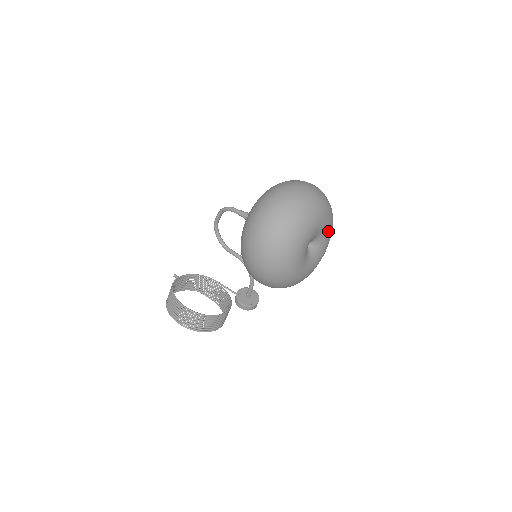
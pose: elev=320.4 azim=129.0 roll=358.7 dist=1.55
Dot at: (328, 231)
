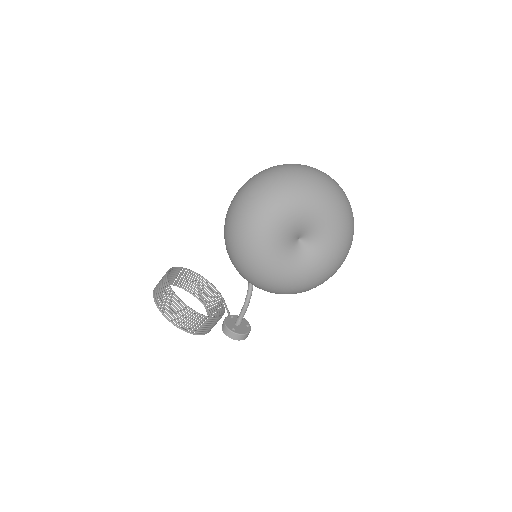
Dot at: (331, 240)
